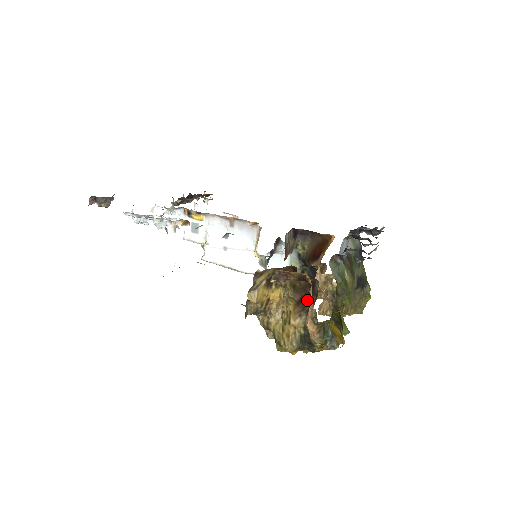
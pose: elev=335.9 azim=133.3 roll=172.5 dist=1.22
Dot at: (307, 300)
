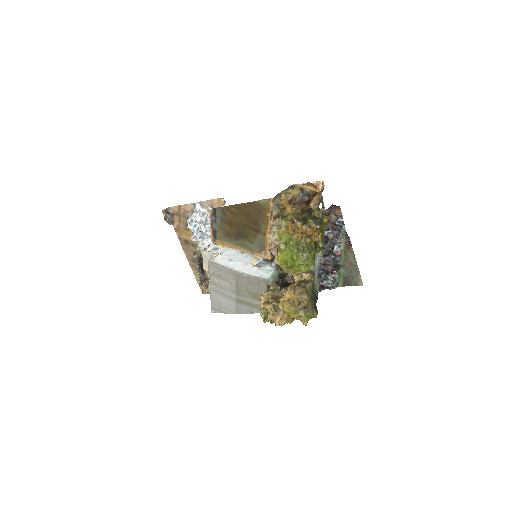
Dot at: occluded
